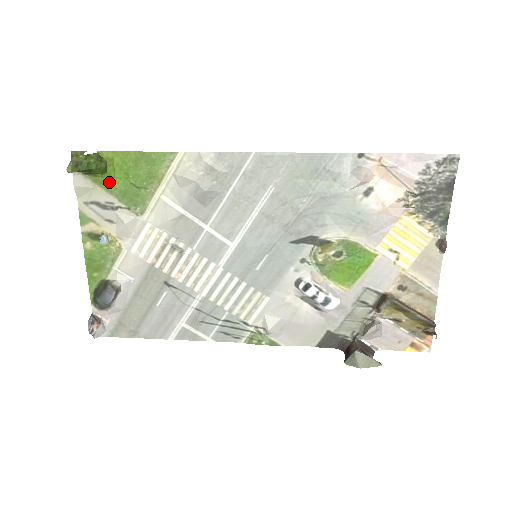
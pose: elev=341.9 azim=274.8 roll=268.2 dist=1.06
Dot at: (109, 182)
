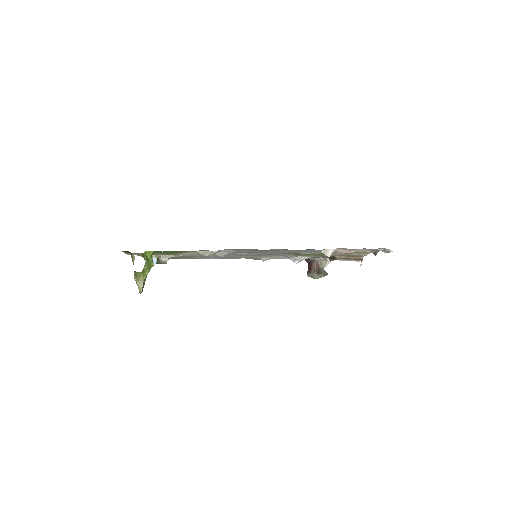
Dot at: occluded
